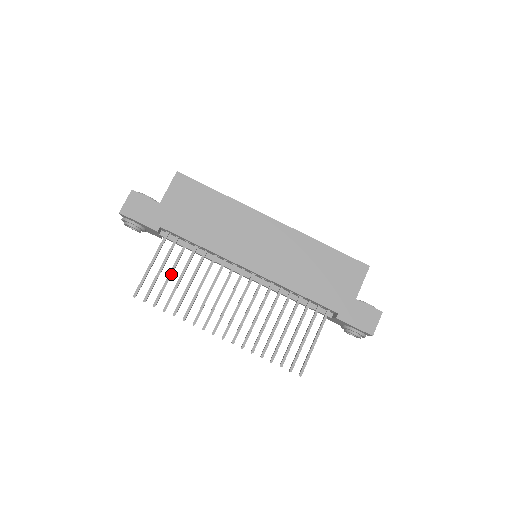
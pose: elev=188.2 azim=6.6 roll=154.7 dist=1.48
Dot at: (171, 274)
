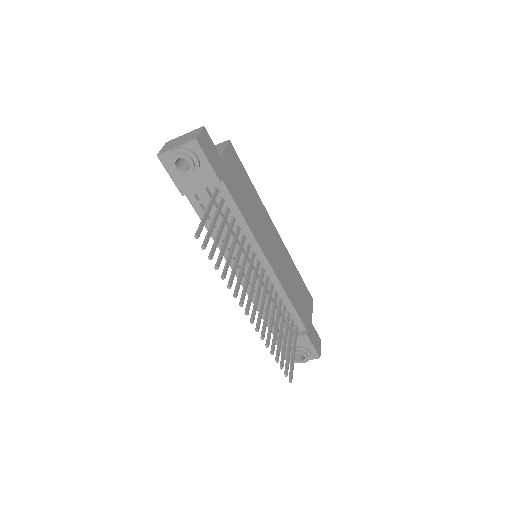
Dot at: (221, 233)
